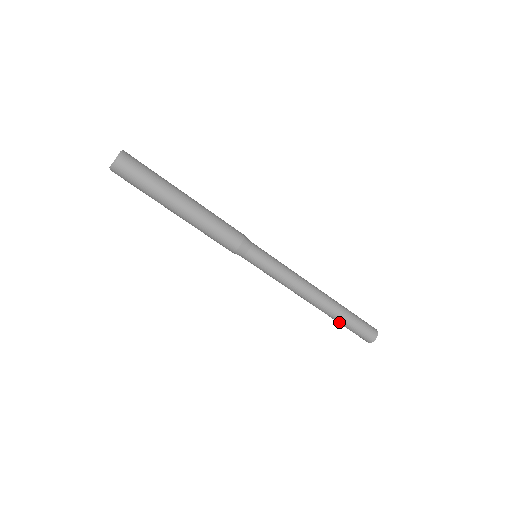
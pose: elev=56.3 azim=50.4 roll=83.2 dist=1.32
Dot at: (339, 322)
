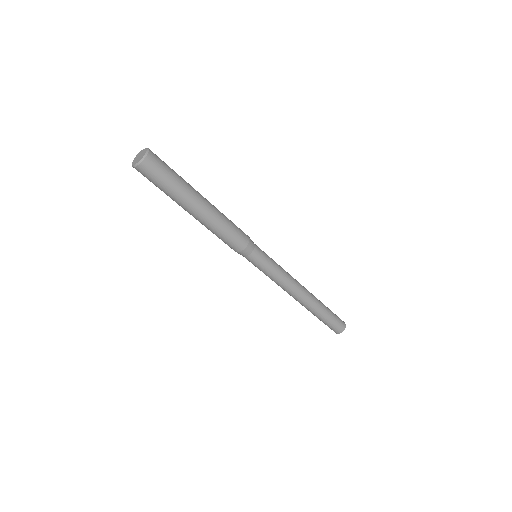
Dot at: (318, 316)
